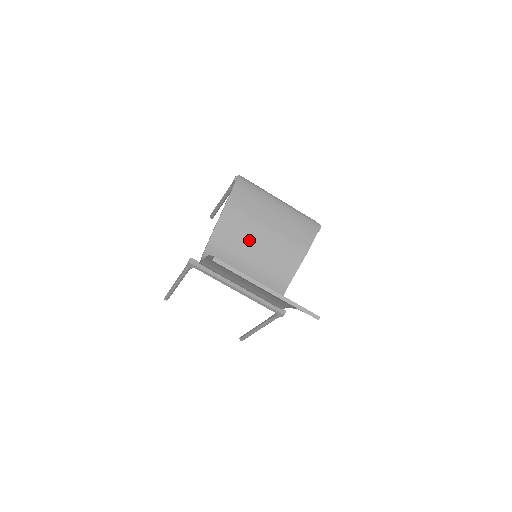
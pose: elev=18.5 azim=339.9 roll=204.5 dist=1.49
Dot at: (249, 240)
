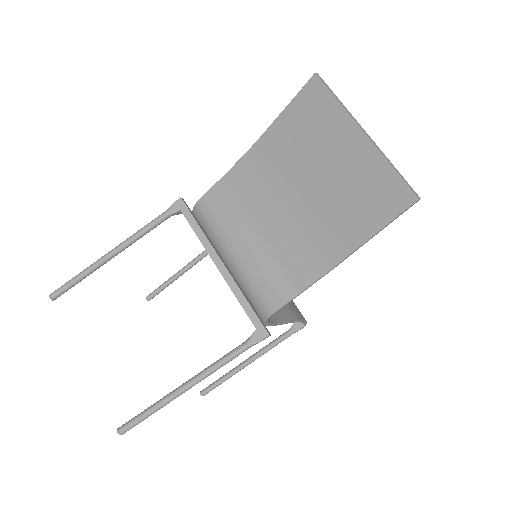
Dot at: occluded
